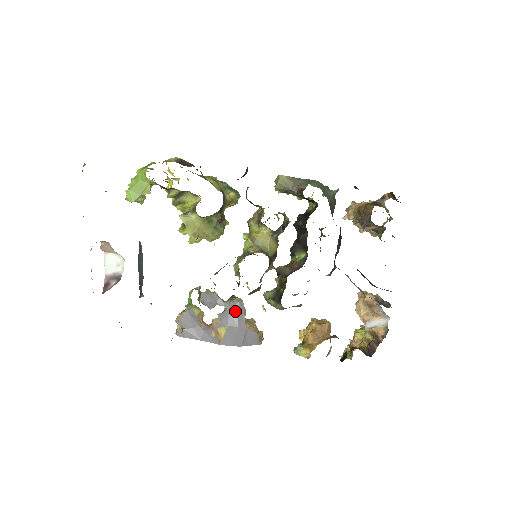
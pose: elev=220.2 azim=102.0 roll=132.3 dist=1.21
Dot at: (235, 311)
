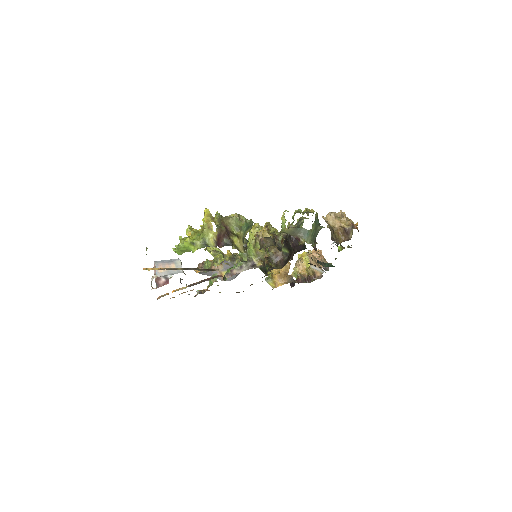
Dot at: occluded
